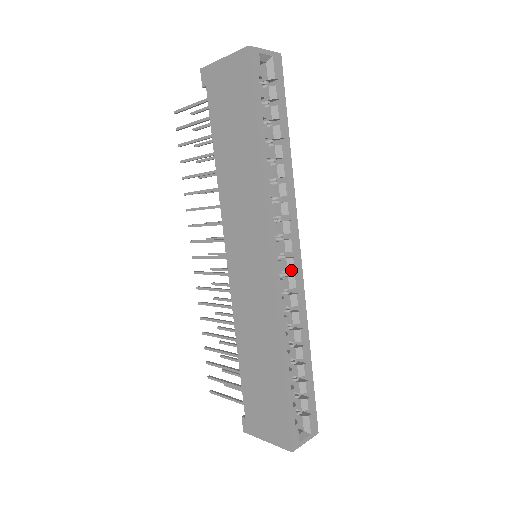
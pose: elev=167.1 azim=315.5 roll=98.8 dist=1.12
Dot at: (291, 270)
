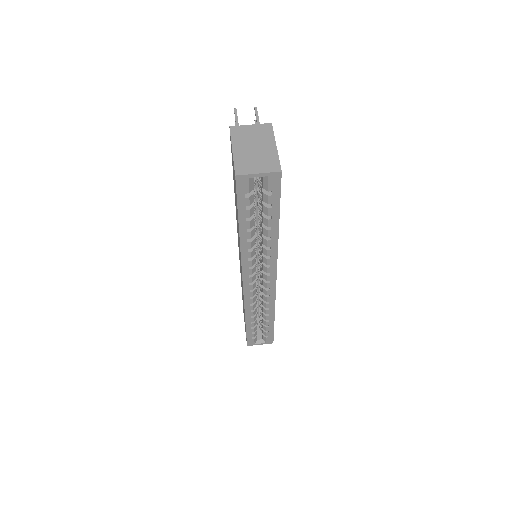
Dot at: occluded
